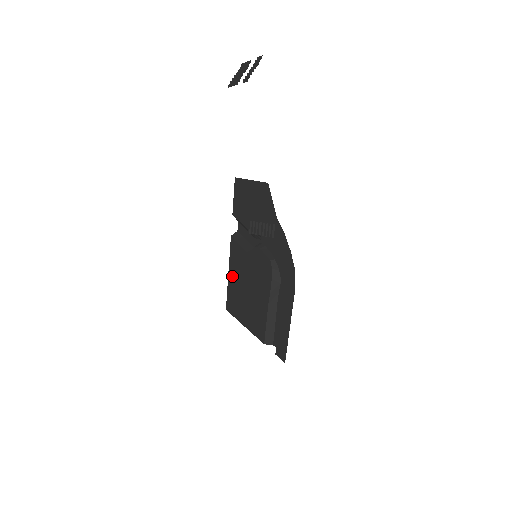
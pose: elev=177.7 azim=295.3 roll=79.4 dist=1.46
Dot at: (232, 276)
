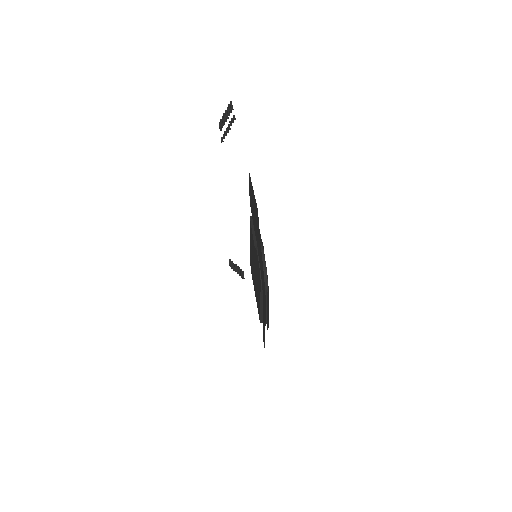
Dot at: (251, 249)
